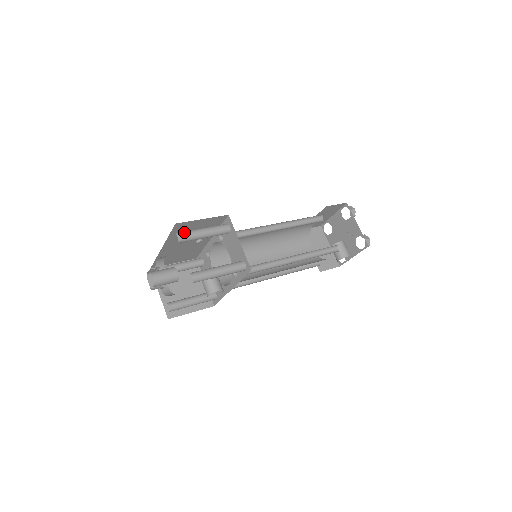
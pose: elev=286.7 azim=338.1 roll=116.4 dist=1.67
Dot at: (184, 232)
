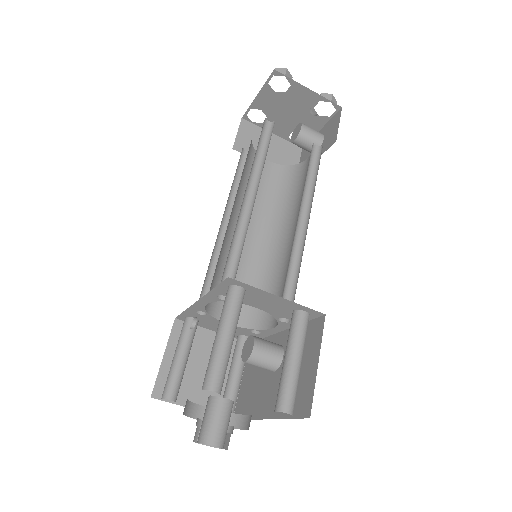
Dot at: (213, 374)
